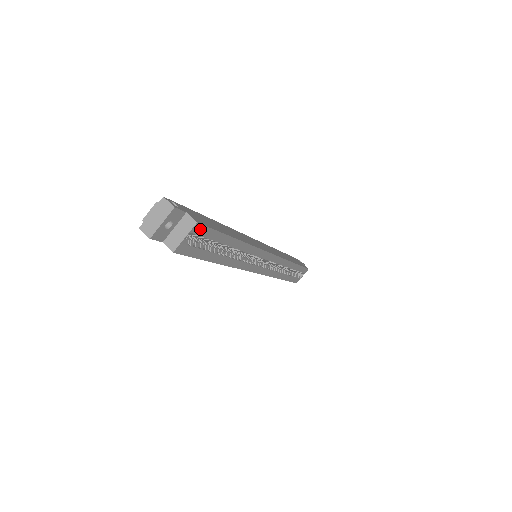
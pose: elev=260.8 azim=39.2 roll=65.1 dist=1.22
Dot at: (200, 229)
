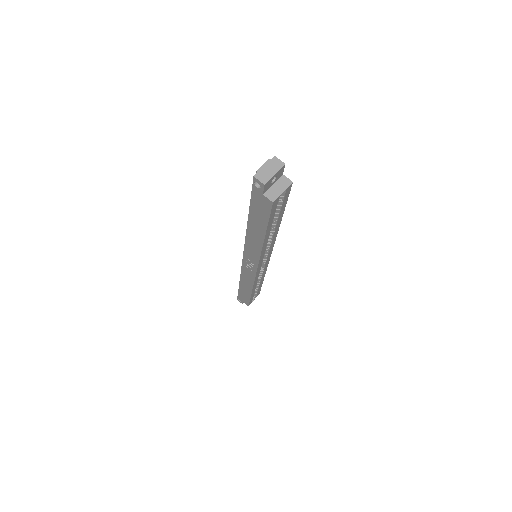
Dot at: (288, 190)
